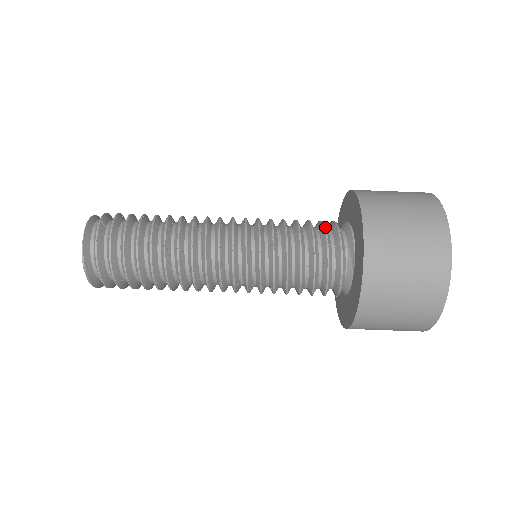
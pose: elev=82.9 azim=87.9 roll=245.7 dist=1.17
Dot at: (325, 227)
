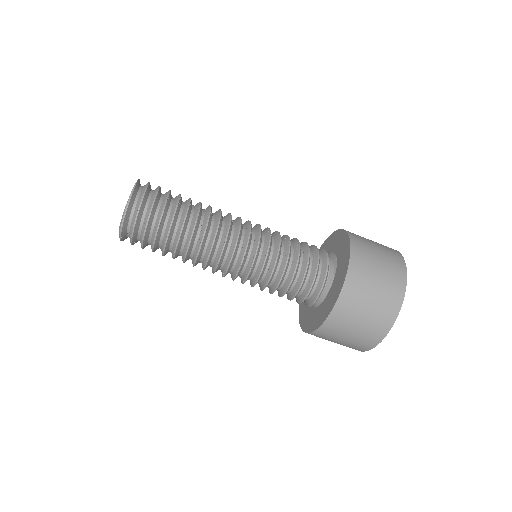
Dot at: (314, 245)
